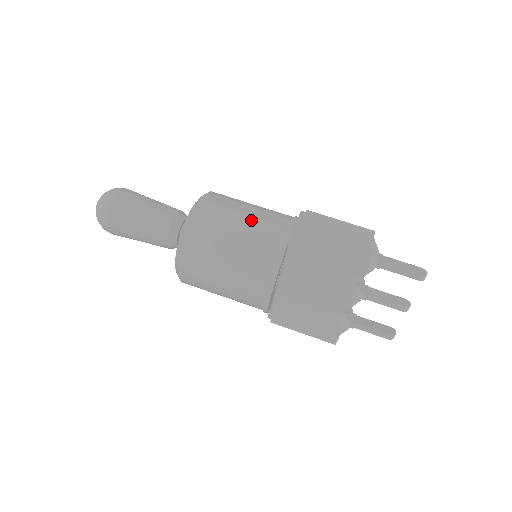
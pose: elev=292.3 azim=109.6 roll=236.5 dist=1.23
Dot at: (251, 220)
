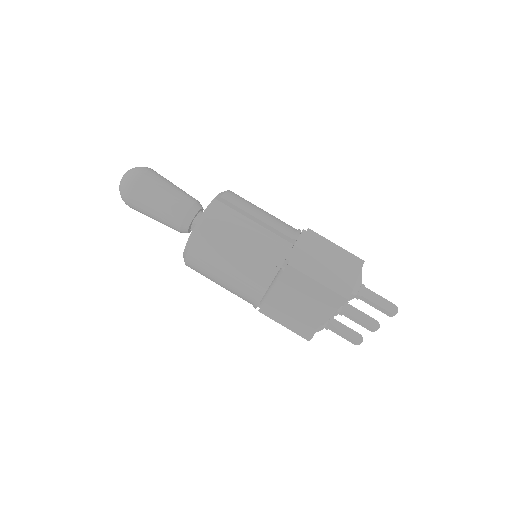
Dot at: (254, 235)
